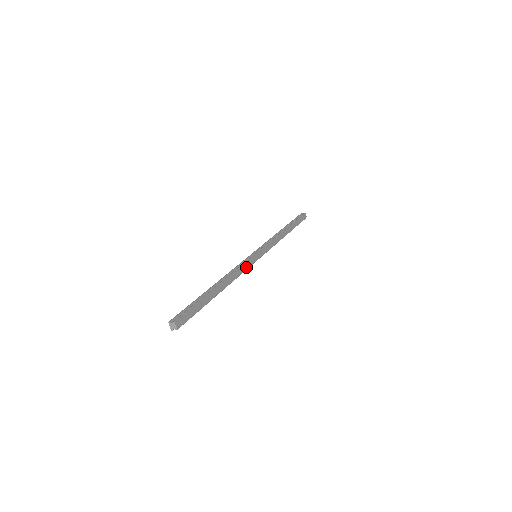
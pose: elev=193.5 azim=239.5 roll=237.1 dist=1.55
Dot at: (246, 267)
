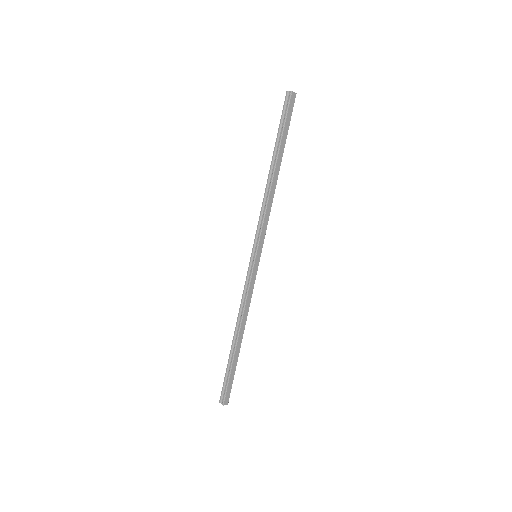
Dot at: (252, 287)
